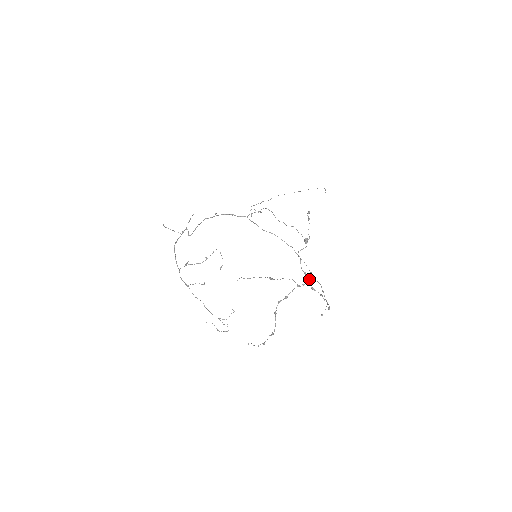
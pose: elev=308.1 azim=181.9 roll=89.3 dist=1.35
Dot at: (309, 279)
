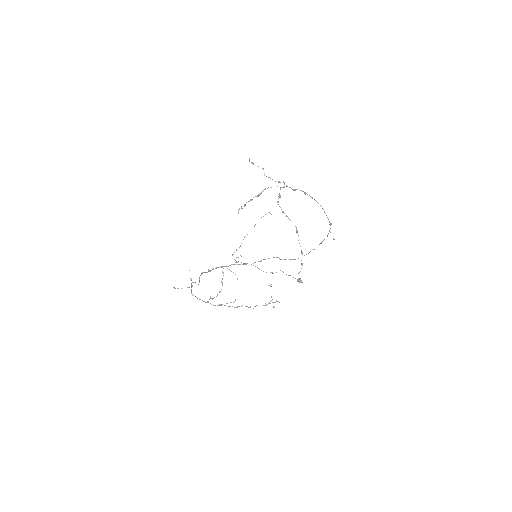
Dot at: (286, 185)
